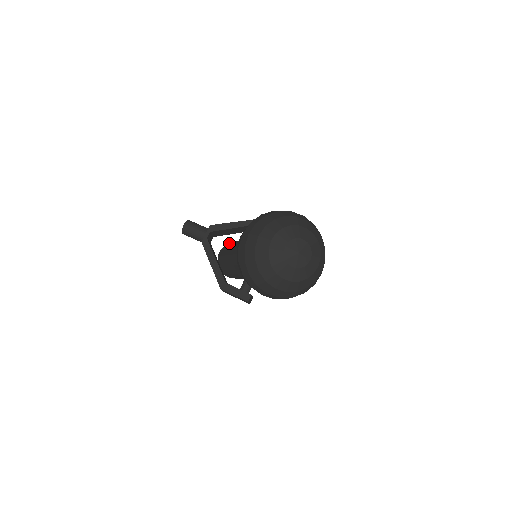
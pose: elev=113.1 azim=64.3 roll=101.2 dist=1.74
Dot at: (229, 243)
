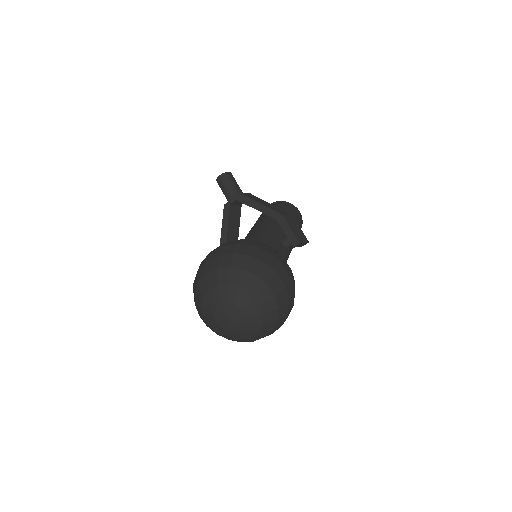
Dot at: (279, 203)
